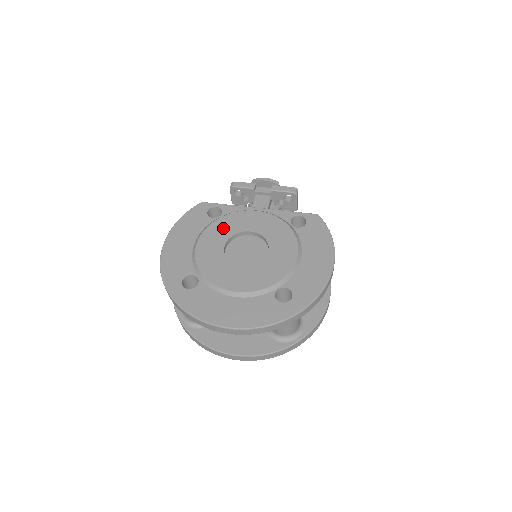
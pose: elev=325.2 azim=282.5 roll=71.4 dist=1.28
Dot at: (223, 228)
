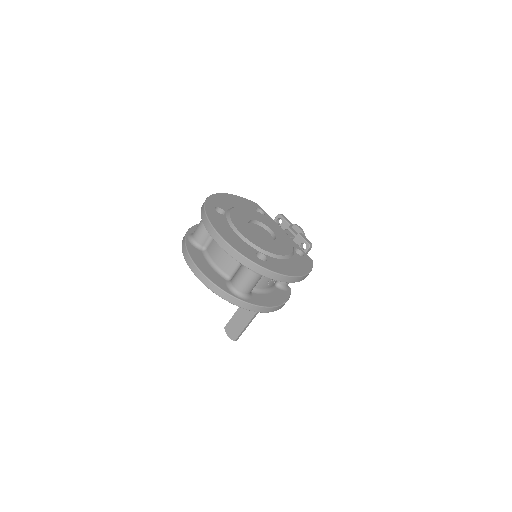
Dot at: (259, 216)
